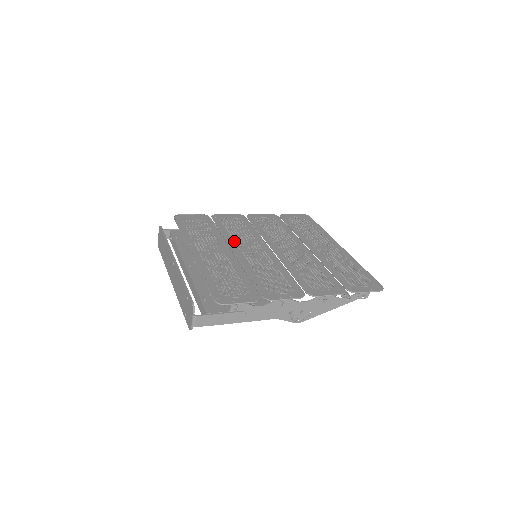
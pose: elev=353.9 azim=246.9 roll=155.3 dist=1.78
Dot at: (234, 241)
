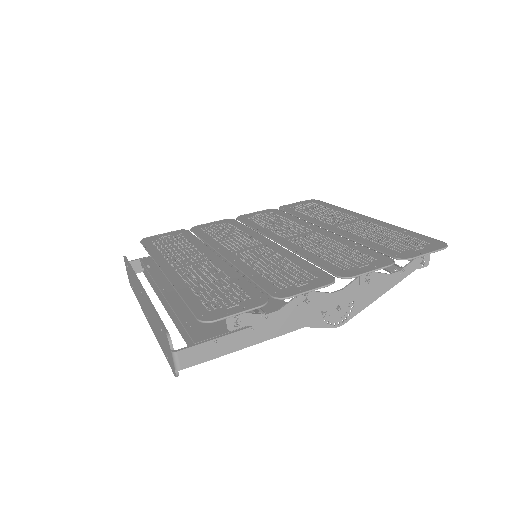
Dot at: (222, 245)
